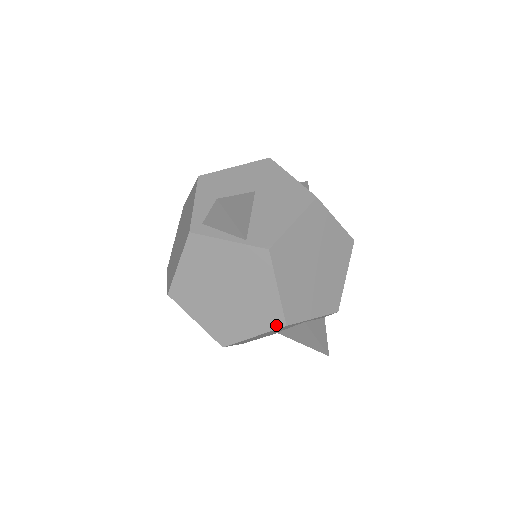
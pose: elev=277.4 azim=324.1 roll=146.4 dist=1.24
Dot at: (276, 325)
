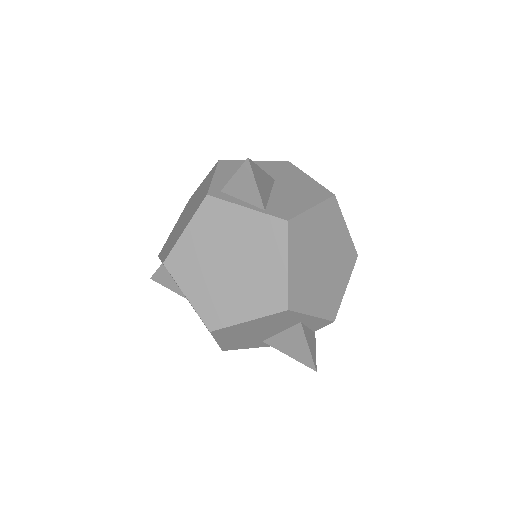
Dot at: (277, 308)
